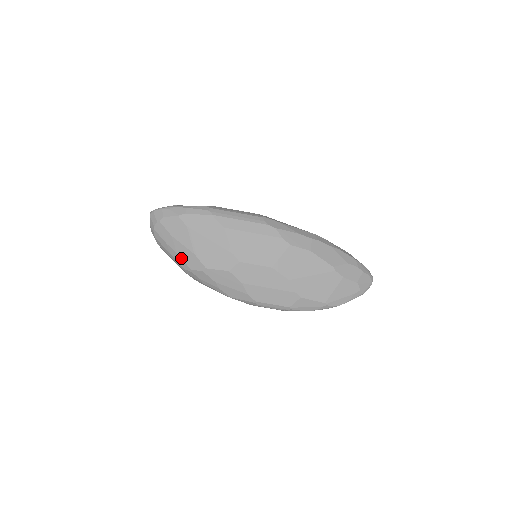
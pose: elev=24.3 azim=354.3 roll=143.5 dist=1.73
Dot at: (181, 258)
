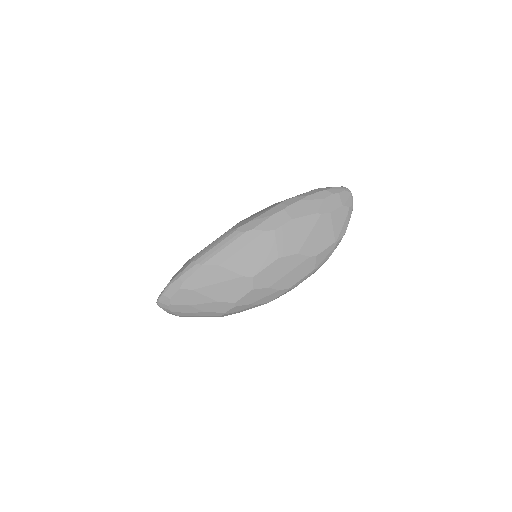
Dot at: (211, 312)
